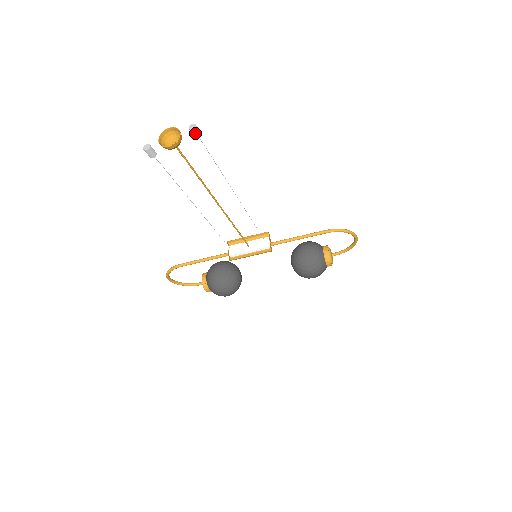
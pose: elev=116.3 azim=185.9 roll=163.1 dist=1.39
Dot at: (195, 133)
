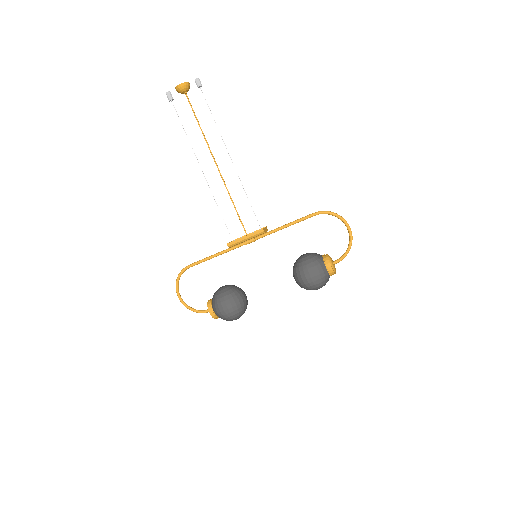
Dot at: (197, 82)
